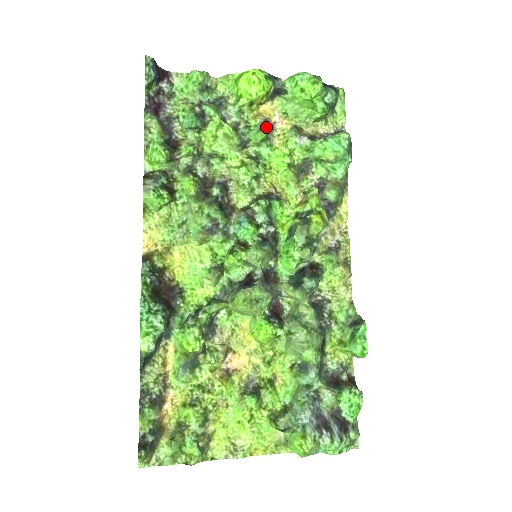
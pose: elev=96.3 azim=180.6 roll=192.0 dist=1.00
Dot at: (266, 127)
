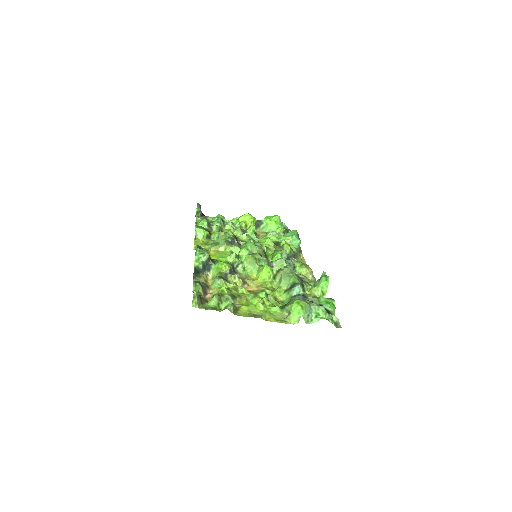
Dot at: occluded
